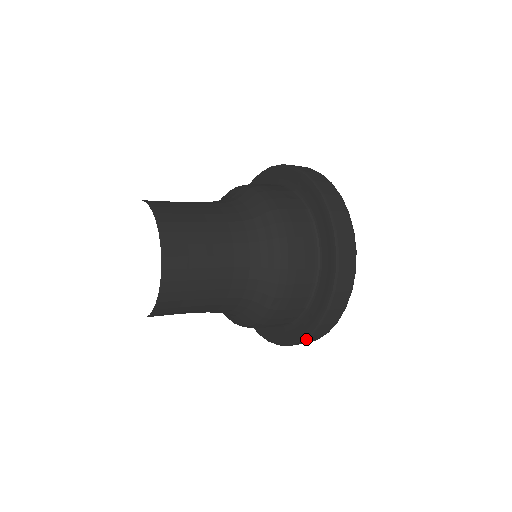
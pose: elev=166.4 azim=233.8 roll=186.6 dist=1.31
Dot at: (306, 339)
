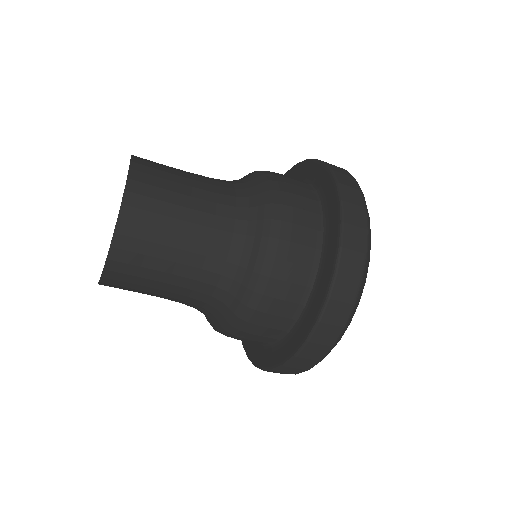
Dot at: (291, 361)
